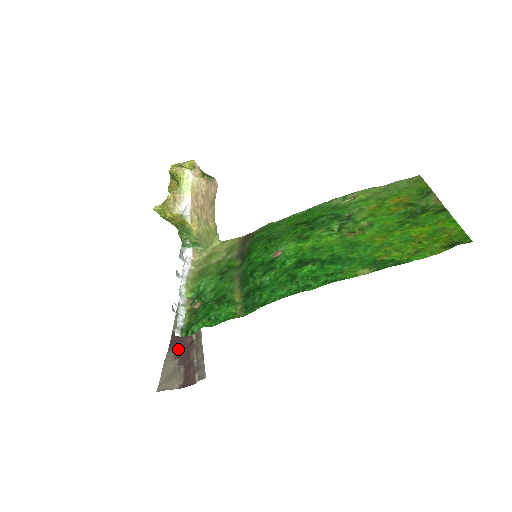
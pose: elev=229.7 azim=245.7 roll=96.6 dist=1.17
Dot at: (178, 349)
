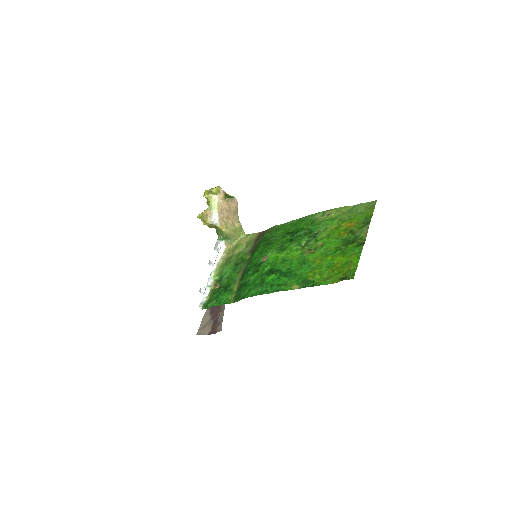
Dot at: (213, 308)
